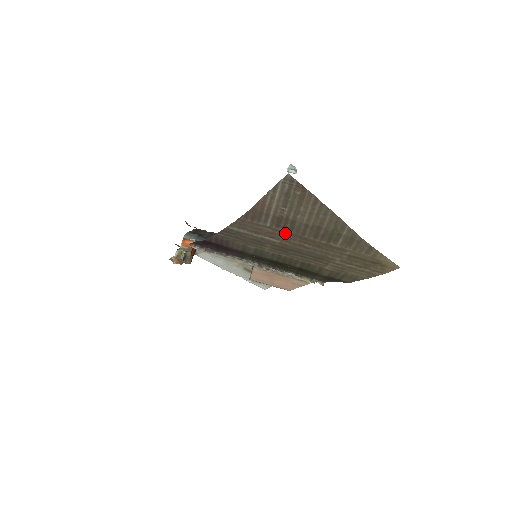
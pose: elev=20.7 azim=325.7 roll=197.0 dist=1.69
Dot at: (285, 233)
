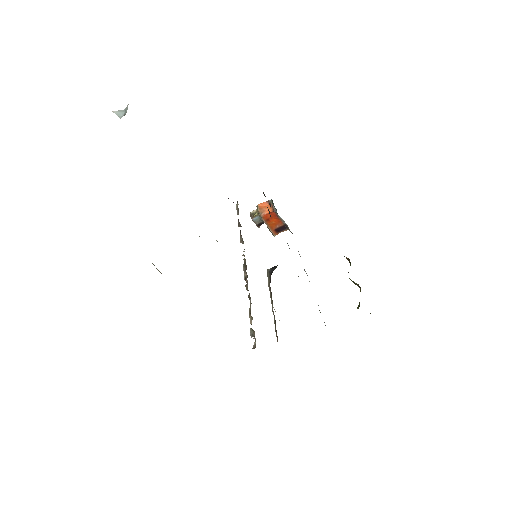
Dot at: occluded
